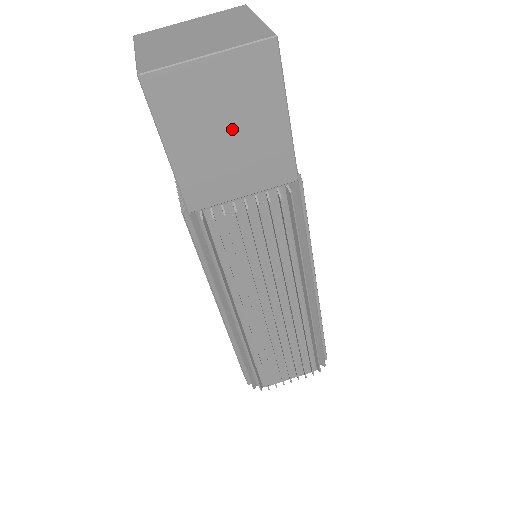
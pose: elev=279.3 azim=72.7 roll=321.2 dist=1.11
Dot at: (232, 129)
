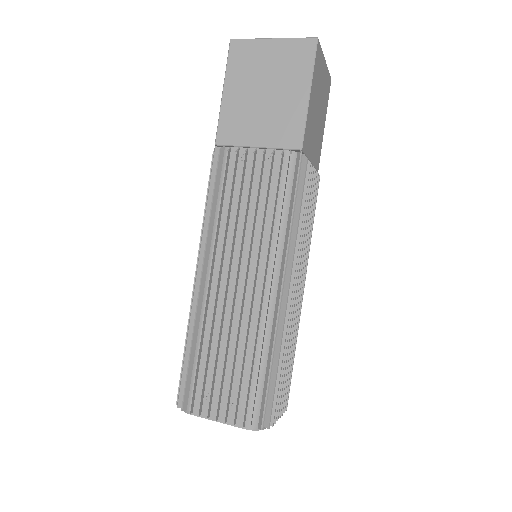
Dot at: (269, 90)
